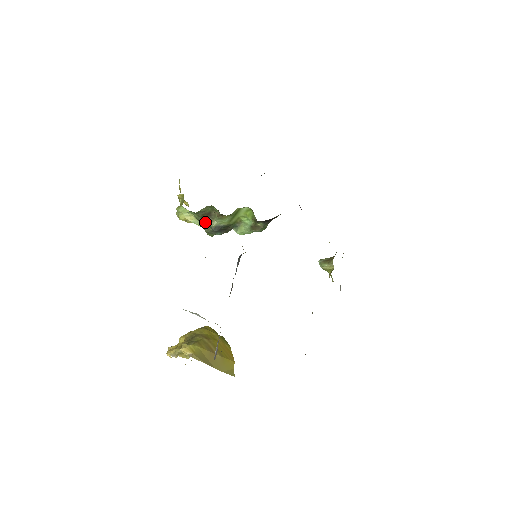
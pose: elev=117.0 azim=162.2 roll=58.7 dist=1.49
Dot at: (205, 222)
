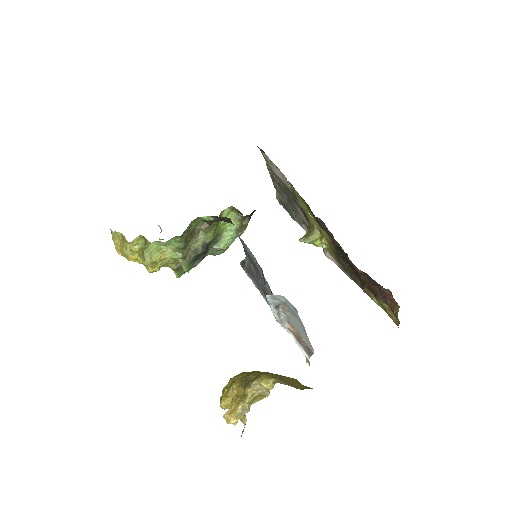
Dot at: (188, 248)
